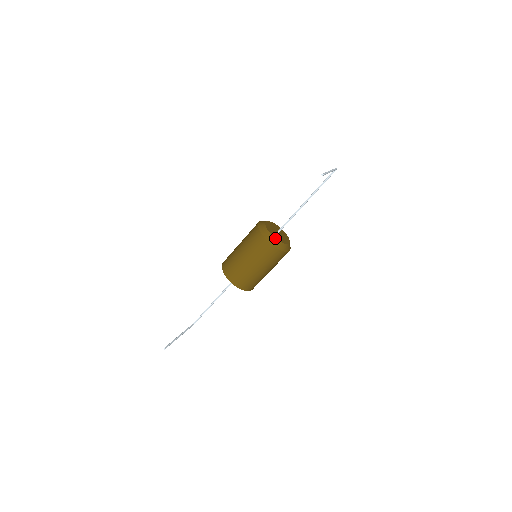
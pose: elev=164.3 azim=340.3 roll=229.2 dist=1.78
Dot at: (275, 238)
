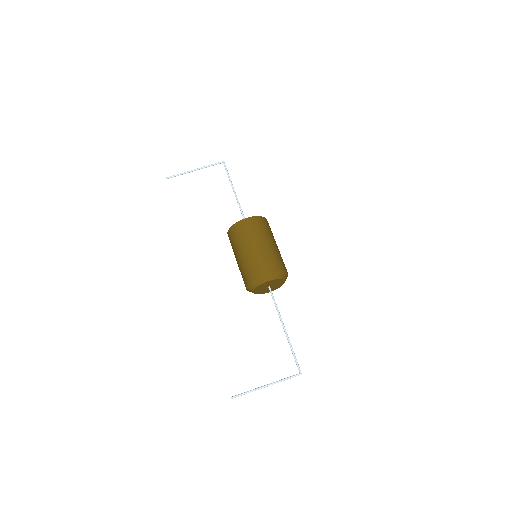
Dot at: occluded
